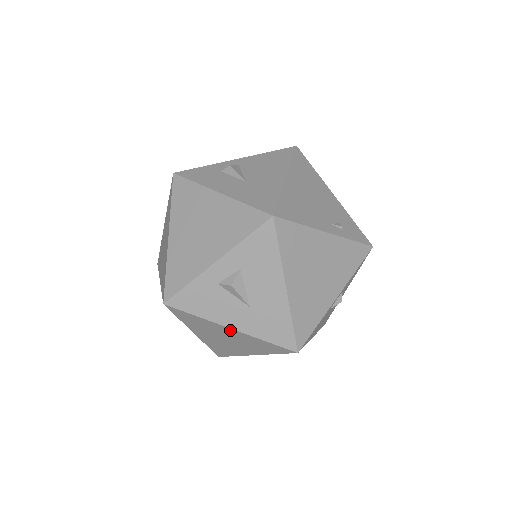
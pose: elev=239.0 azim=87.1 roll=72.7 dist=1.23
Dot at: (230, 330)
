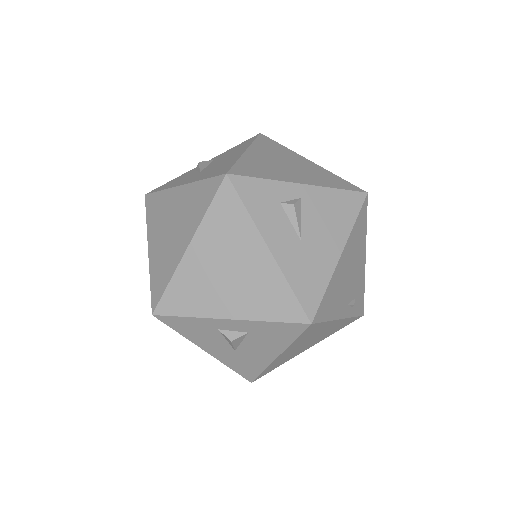
Dot at: (204, 349)
